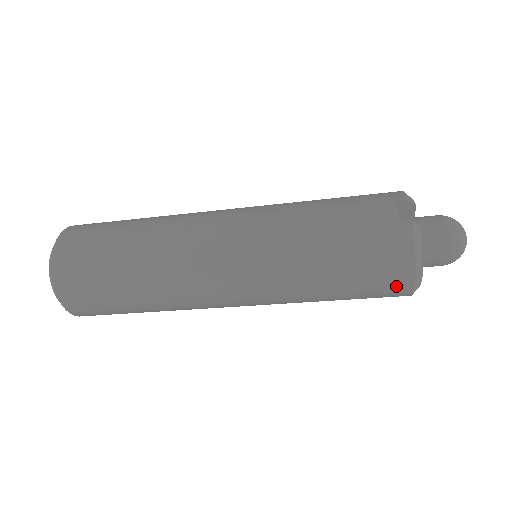
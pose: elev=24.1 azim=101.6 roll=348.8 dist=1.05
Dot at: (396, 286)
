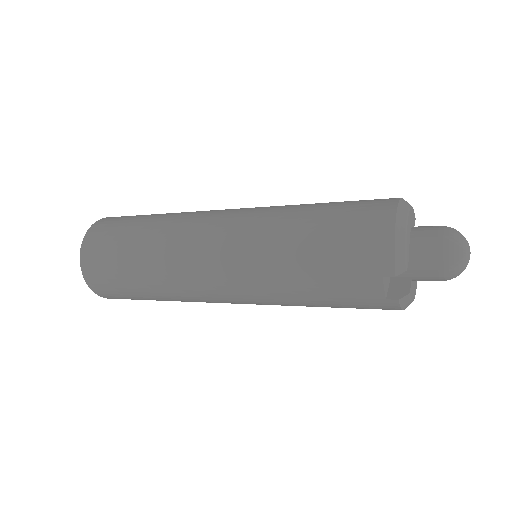
Dot at: occluded
